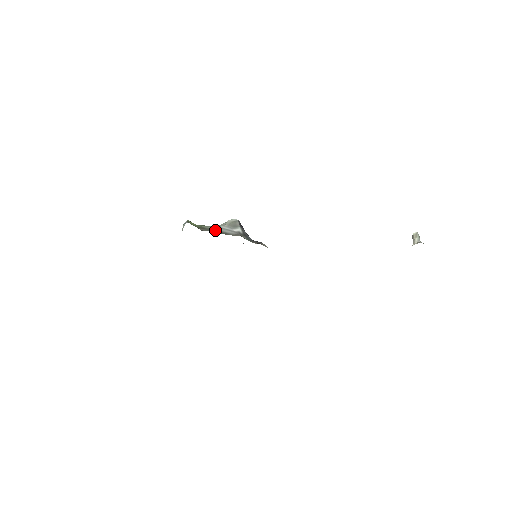
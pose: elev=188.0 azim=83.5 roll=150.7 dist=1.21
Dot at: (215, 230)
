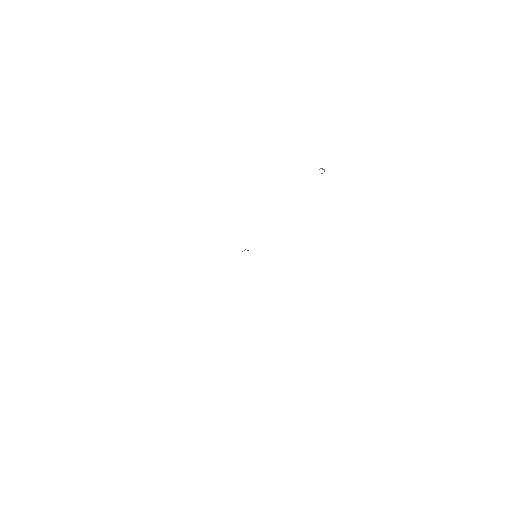
Dot at: occluded
